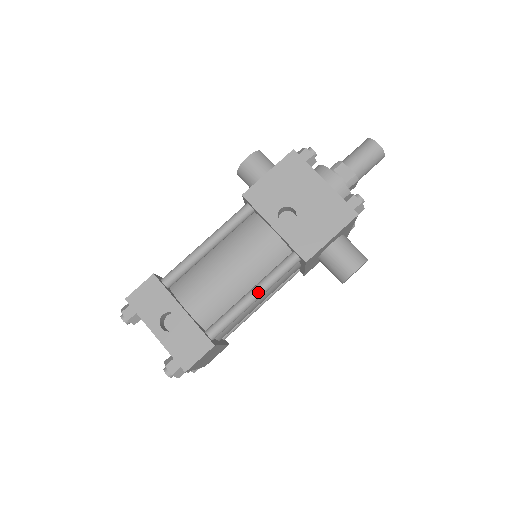
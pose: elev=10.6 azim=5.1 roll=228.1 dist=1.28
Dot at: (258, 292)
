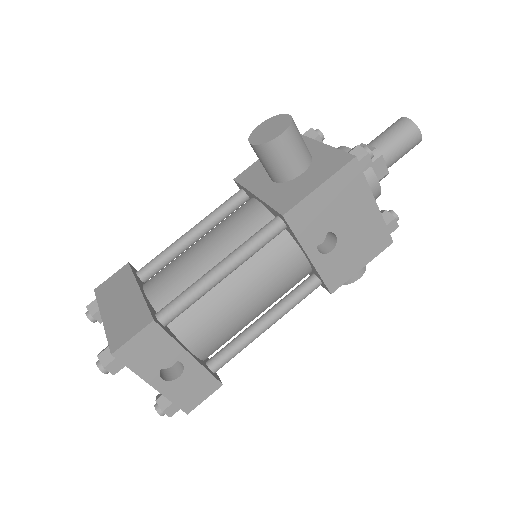
Dot at: (273, 323)
